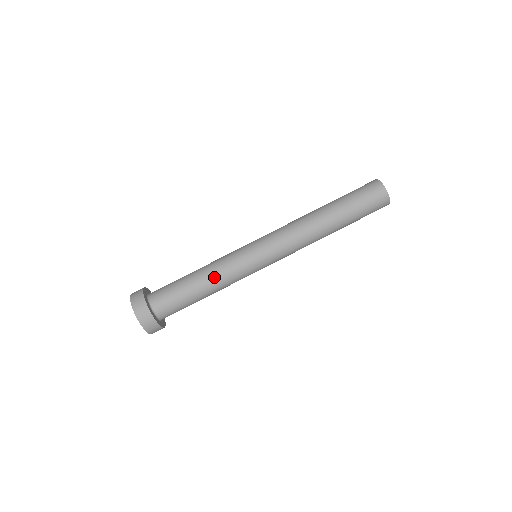
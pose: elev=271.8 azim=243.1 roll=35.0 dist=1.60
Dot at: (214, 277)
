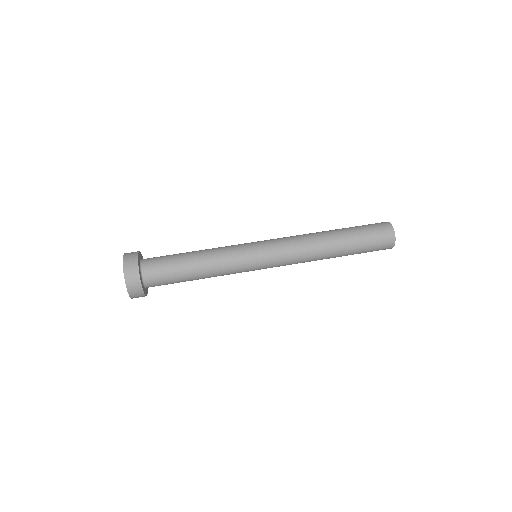
Dot at: (210, 254)
